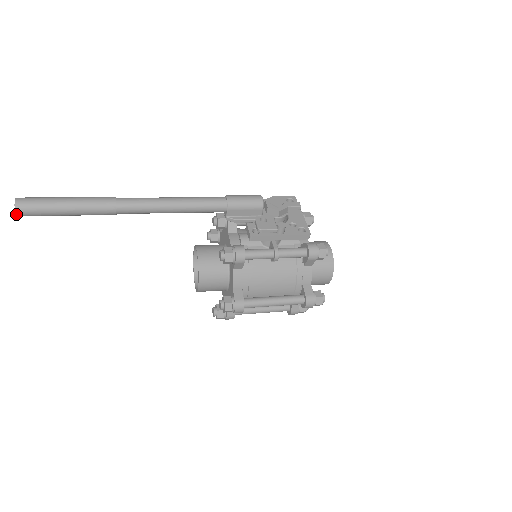
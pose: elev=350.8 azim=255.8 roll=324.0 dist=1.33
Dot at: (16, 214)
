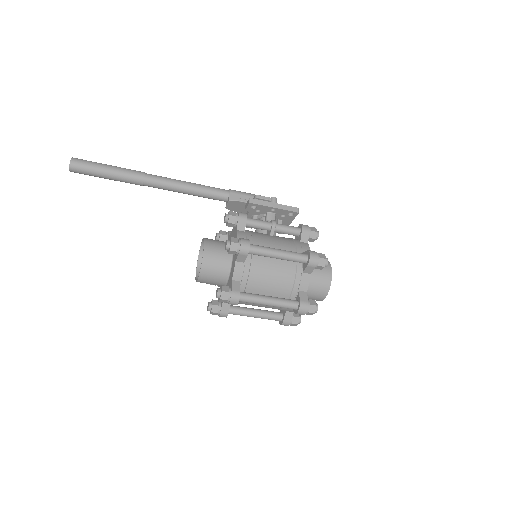
Dot at: (70, 162)
